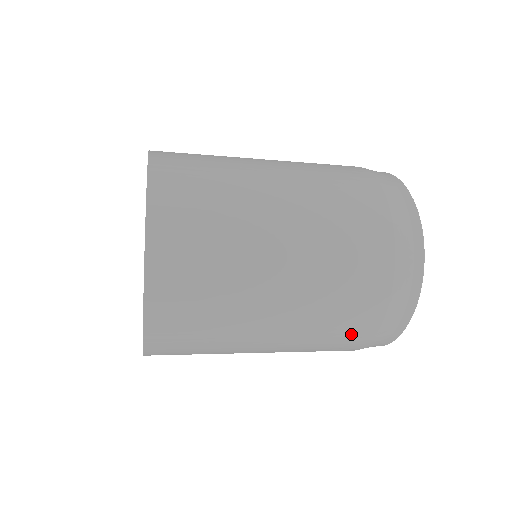
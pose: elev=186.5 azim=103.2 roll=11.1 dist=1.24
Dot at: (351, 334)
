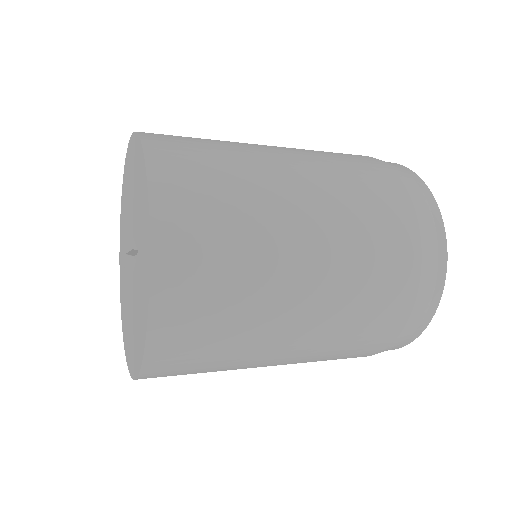
Dot at: (391, 296)
